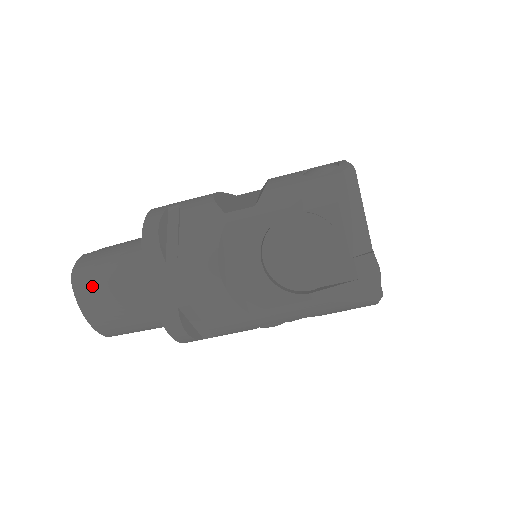
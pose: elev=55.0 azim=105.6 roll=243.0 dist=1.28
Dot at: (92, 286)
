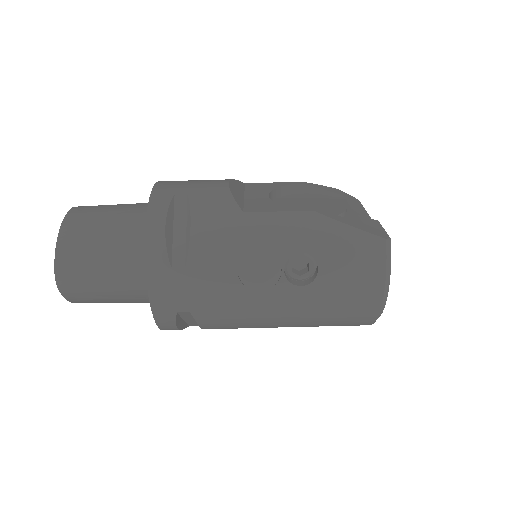
Dot at: (93, 207)
